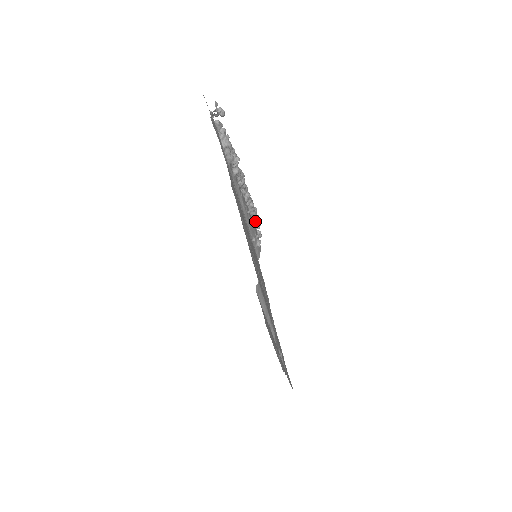
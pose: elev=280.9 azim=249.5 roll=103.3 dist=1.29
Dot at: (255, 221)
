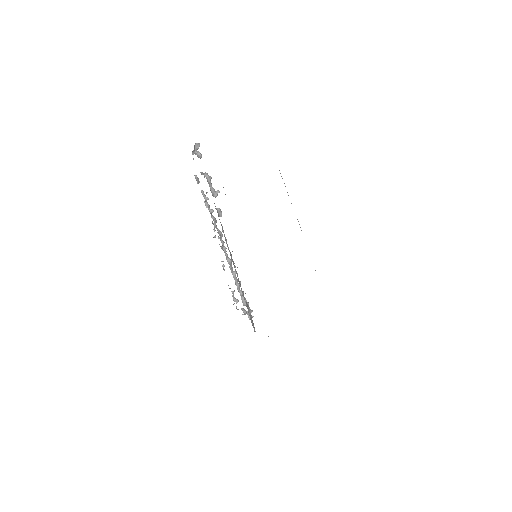
Dot at: (241, 294)
